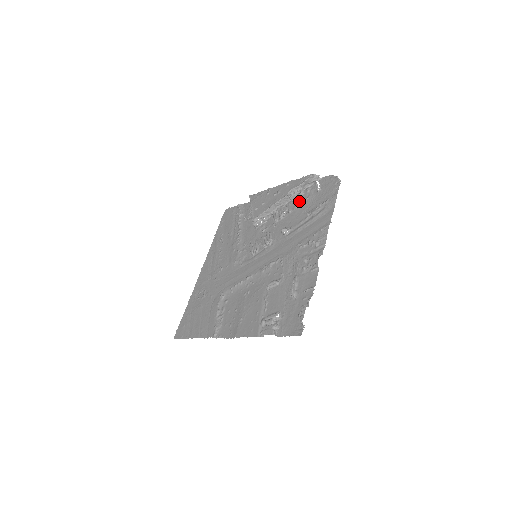
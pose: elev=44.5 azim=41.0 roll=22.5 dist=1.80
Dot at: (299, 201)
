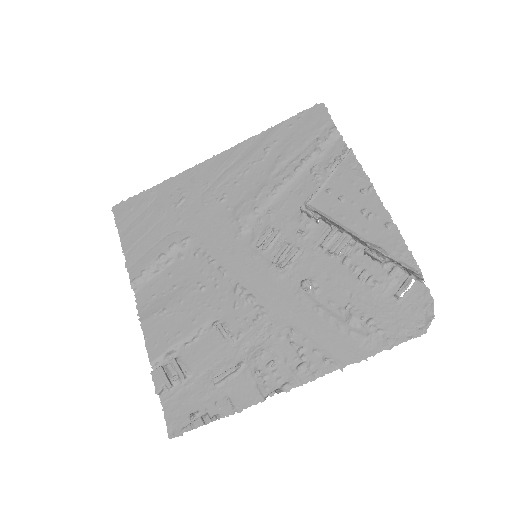
Dot at: (368, 268)
